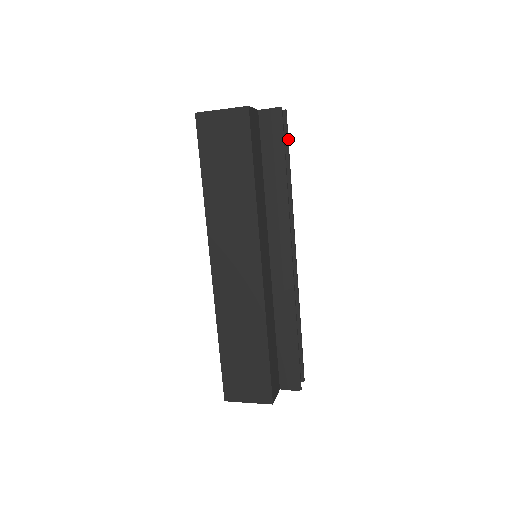
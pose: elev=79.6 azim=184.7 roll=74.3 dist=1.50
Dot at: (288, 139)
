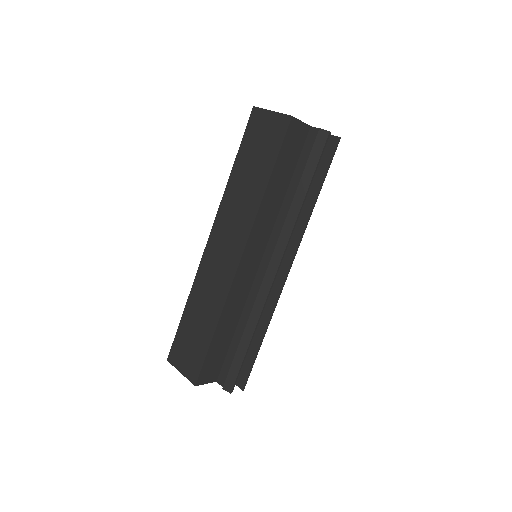
Dot at: occluded
